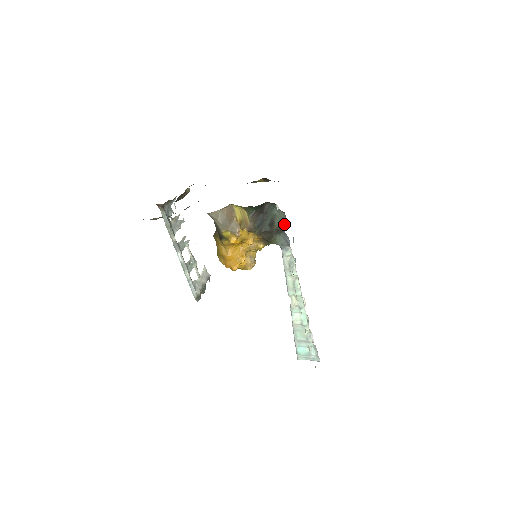
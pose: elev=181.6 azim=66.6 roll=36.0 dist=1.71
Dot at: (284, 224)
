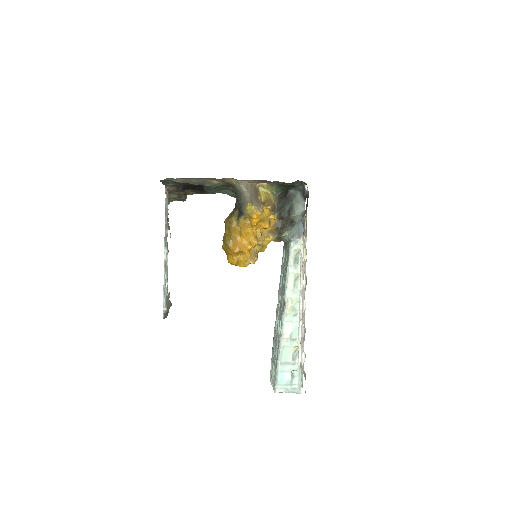
Dot at: (302, 212)
